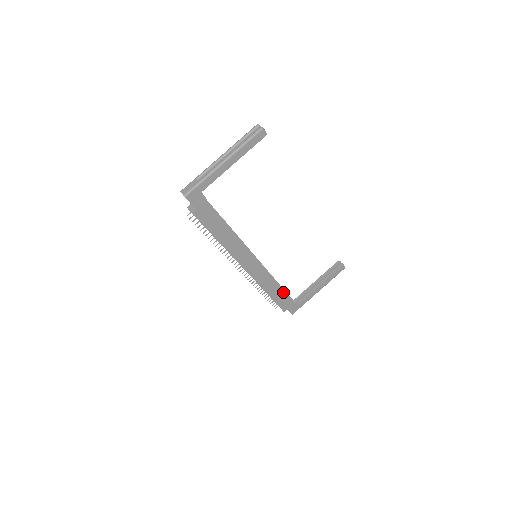
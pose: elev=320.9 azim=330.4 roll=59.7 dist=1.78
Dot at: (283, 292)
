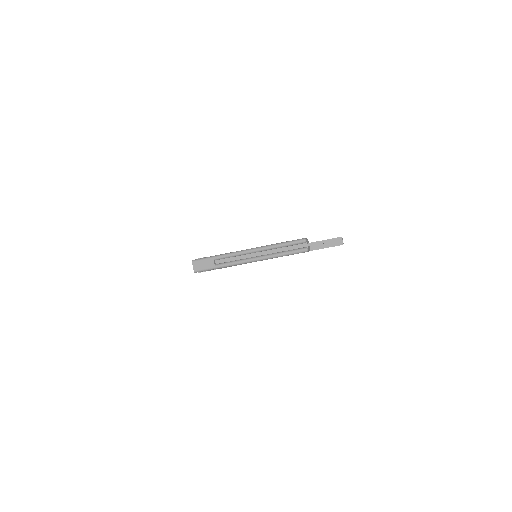
Dot at: occluded
